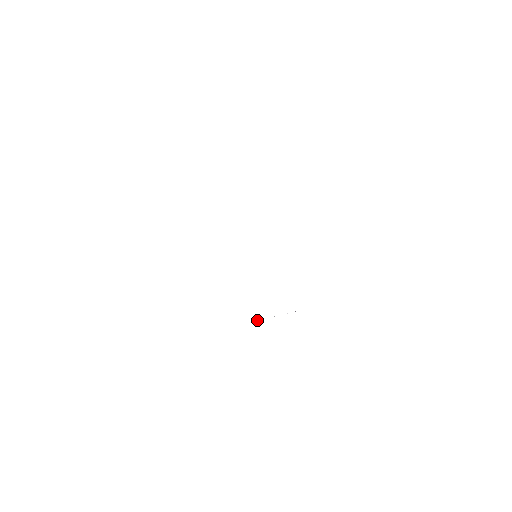
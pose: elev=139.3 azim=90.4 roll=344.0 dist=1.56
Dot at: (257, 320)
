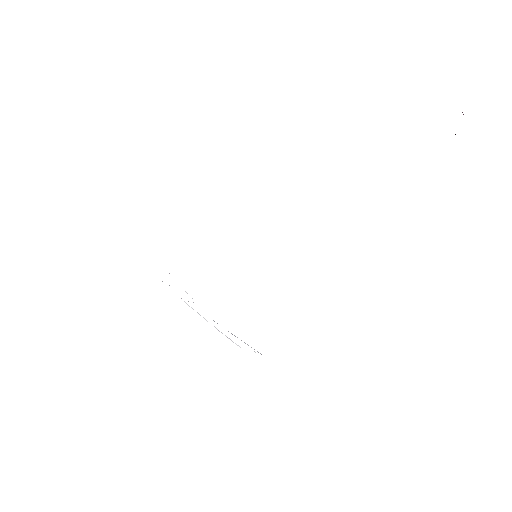
Dot at: occluded
